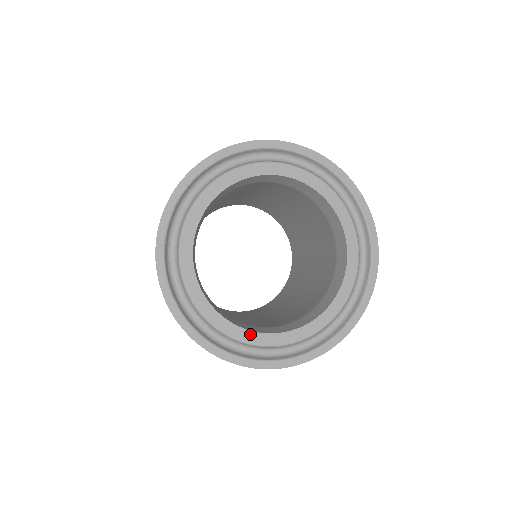
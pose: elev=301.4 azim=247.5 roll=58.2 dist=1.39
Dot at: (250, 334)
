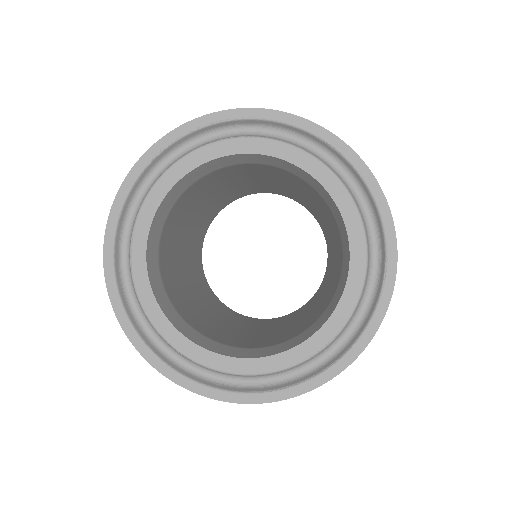
Dot at: (160, 315)
